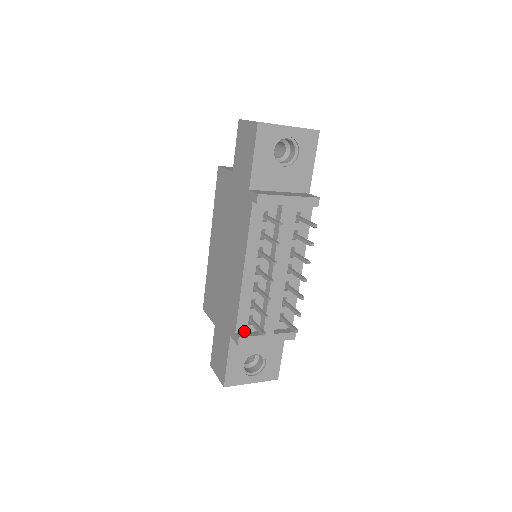
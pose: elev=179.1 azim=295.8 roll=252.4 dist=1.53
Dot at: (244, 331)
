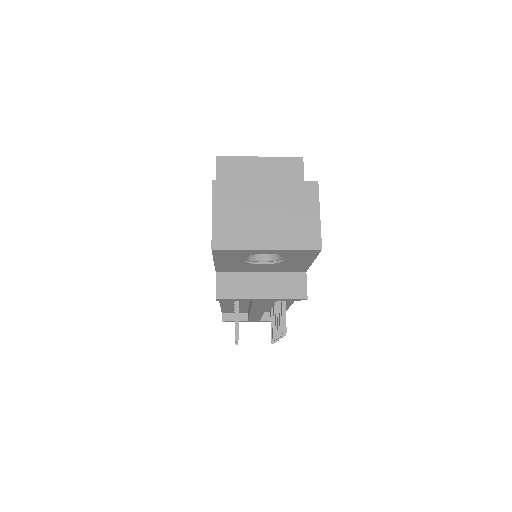
Dot at: (231, 312)
